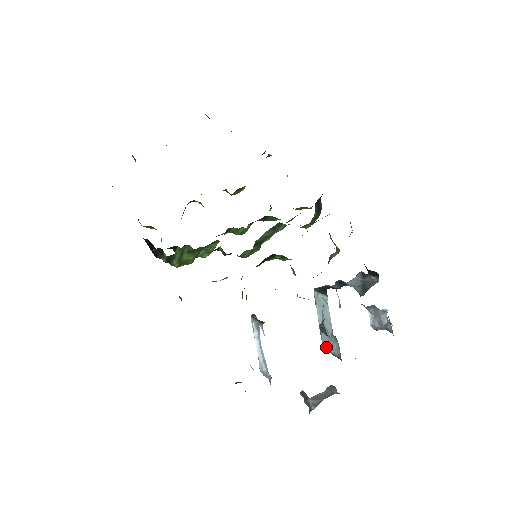
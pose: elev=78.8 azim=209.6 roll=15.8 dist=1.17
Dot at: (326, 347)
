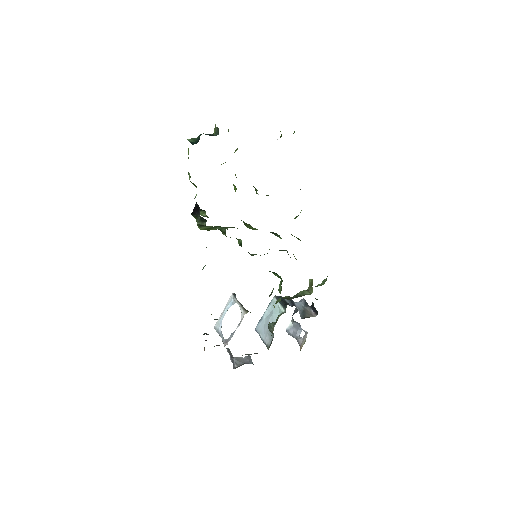
Dot at: (259, 332)
